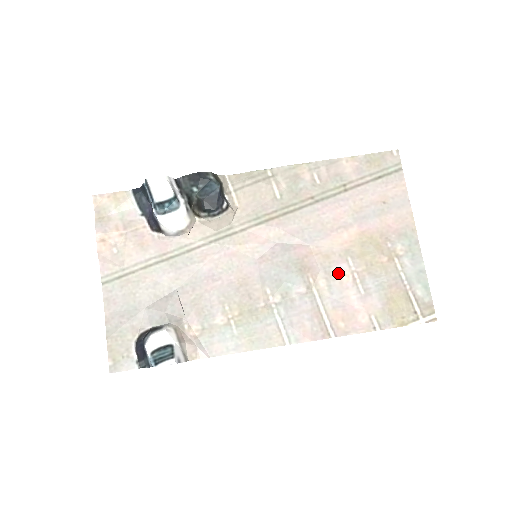
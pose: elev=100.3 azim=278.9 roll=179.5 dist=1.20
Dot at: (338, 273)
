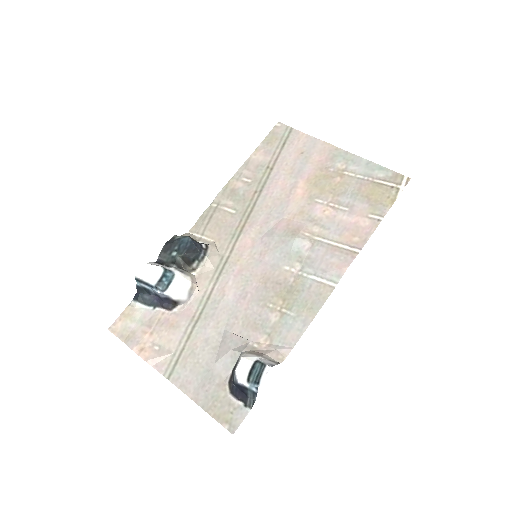
Dot at: (319, 214)
